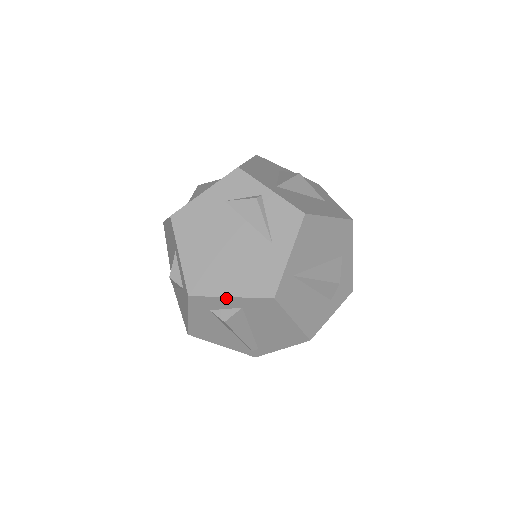
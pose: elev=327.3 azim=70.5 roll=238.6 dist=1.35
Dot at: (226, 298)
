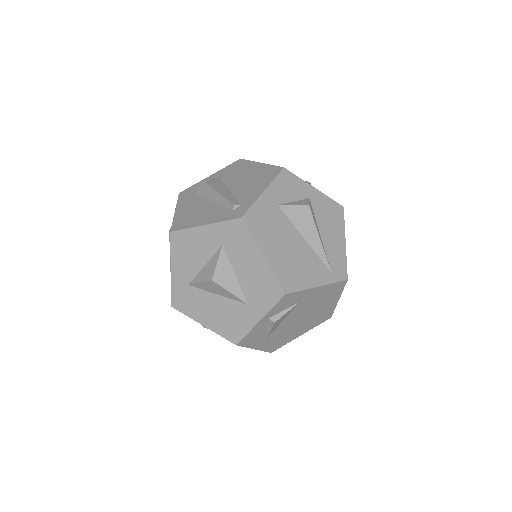
Dot at: (207, 178)
